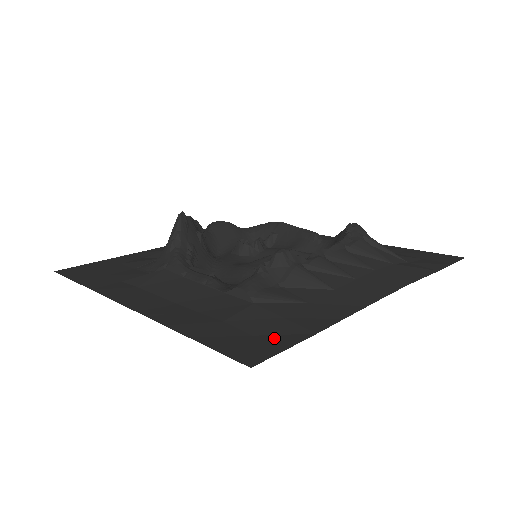
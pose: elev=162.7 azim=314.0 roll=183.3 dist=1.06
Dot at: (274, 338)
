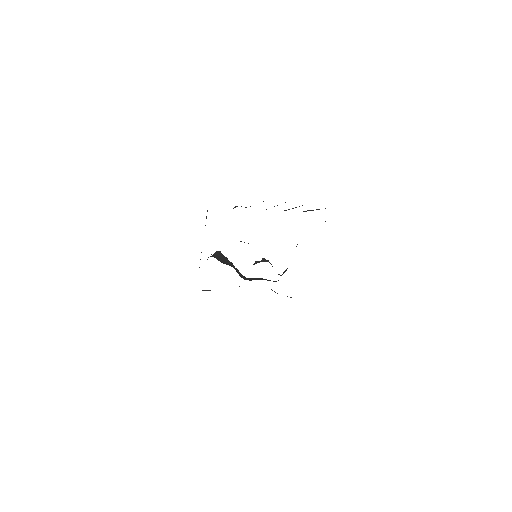
Dot at: occluded
